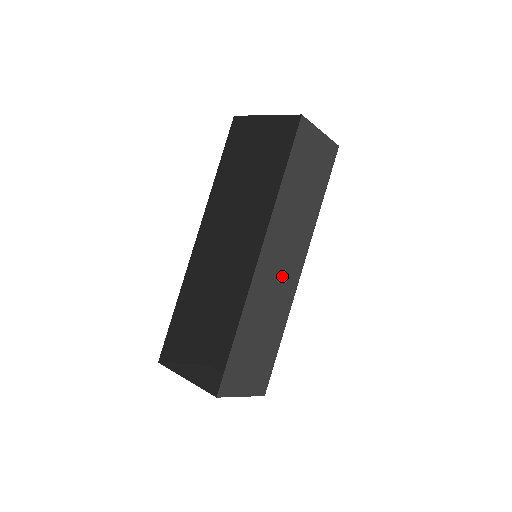
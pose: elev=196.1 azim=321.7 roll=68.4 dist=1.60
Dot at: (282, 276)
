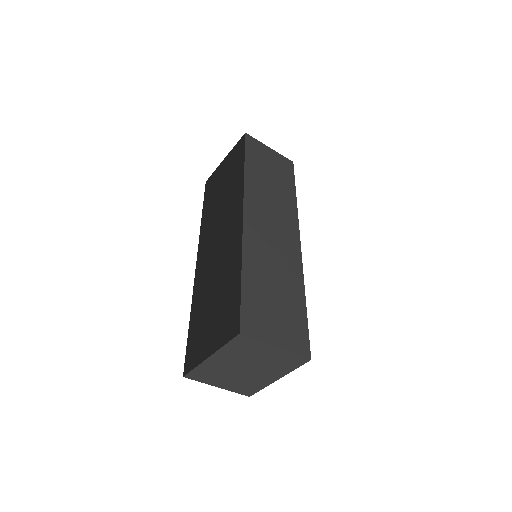
Dot at: (278, 239)
